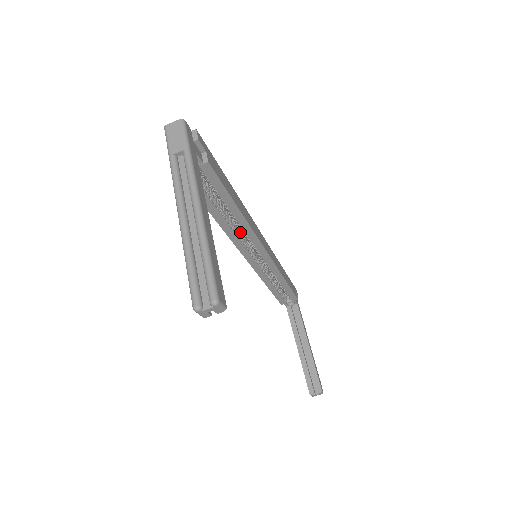
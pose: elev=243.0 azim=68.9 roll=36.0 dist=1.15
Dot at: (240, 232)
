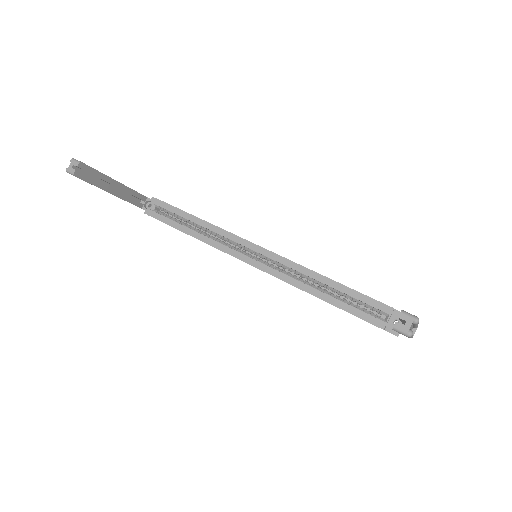
Dot at: (226, 243)
